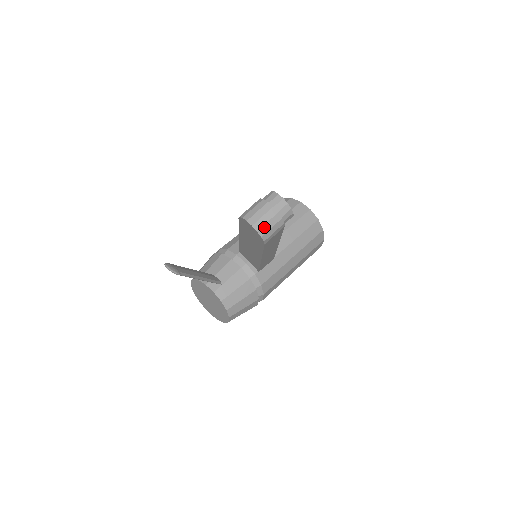
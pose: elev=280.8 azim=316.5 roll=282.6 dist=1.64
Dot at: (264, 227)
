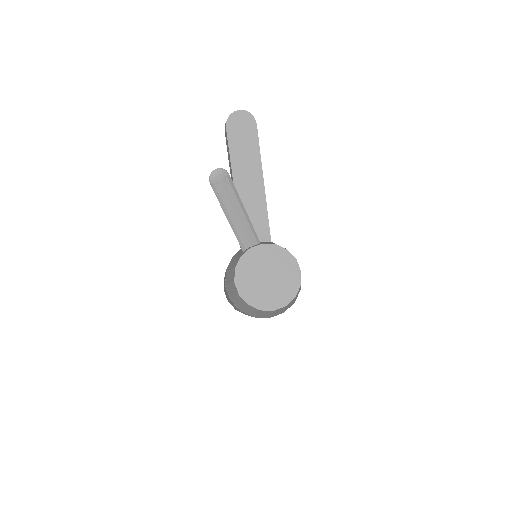
Dot at: occluded
